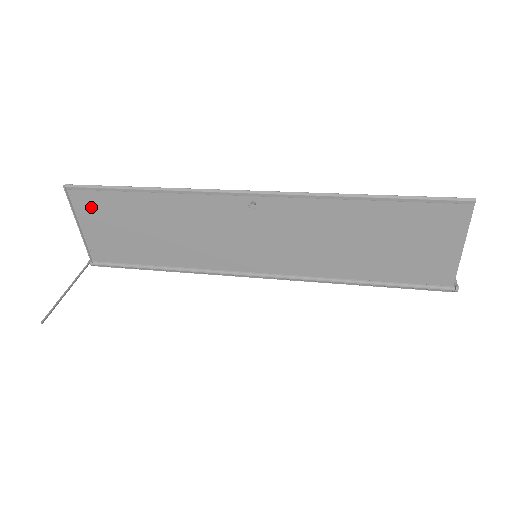
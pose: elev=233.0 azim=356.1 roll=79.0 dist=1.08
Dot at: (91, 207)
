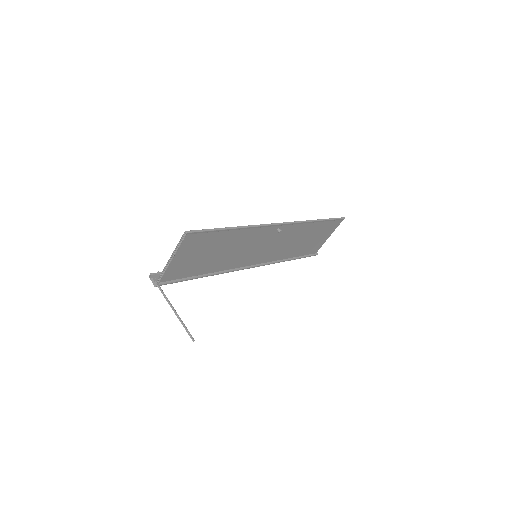
Dot at: (192, 244)
